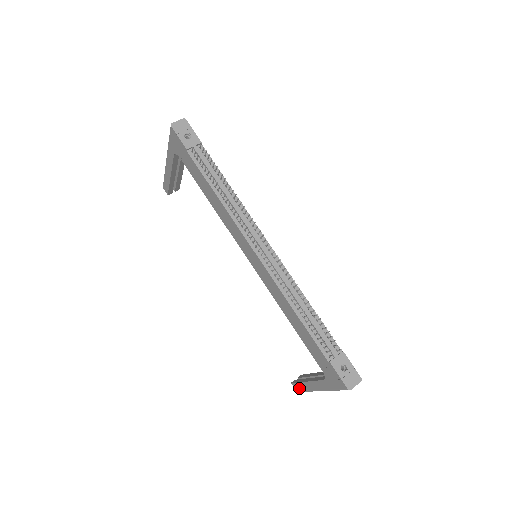
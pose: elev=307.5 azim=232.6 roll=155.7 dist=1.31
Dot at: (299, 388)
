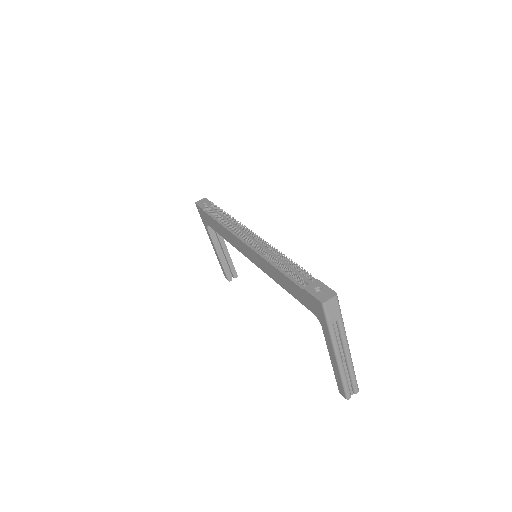
Dot at: (341, 387)
